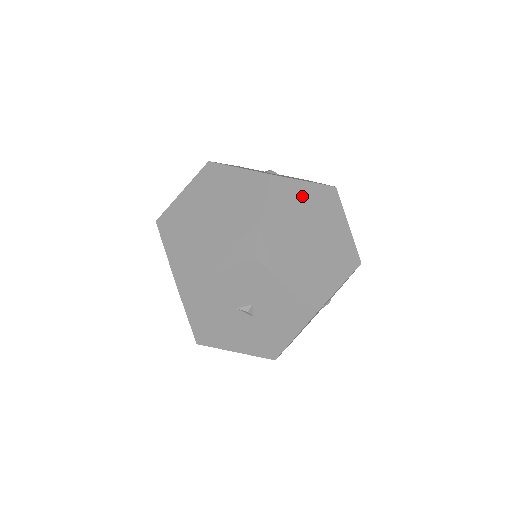
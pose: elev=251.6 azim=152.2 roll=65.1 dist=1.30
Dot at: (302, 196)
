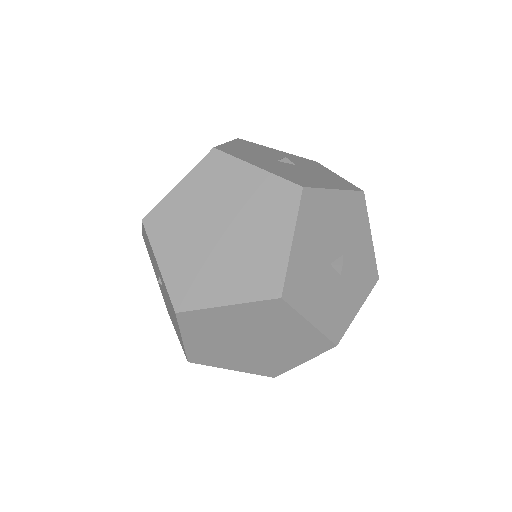
Dot at: occluded
